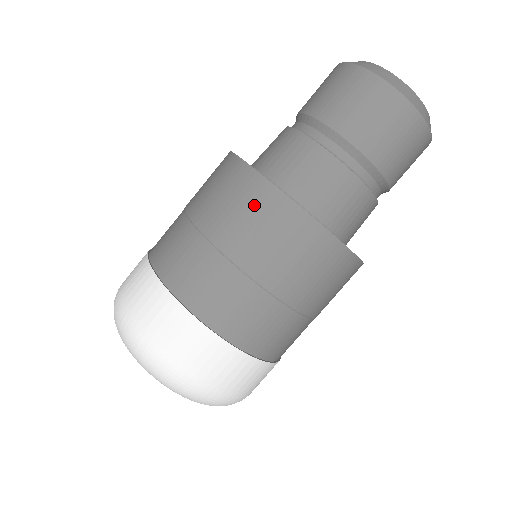
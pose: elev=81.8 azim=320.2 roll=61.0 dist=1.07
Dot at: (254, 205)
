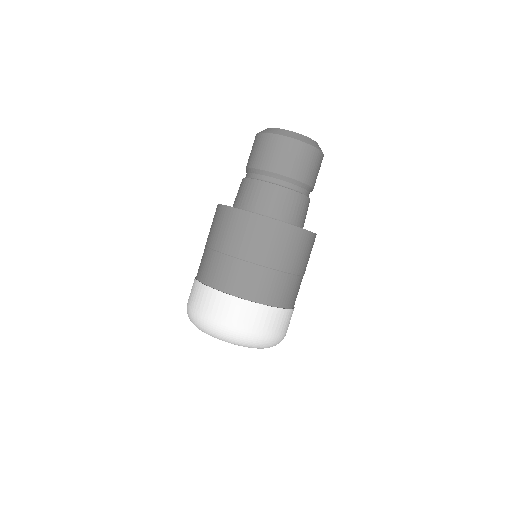
Dot at: (251, 229)
